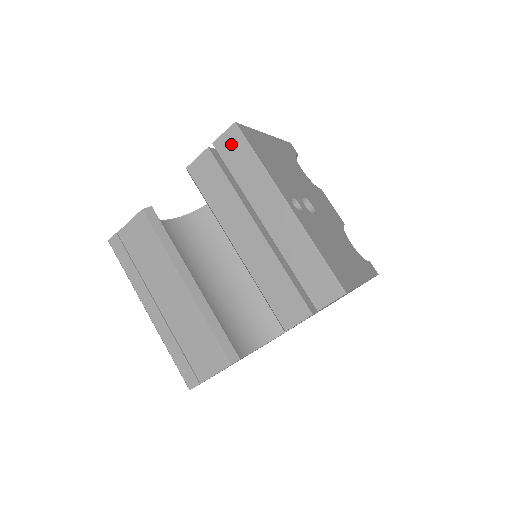
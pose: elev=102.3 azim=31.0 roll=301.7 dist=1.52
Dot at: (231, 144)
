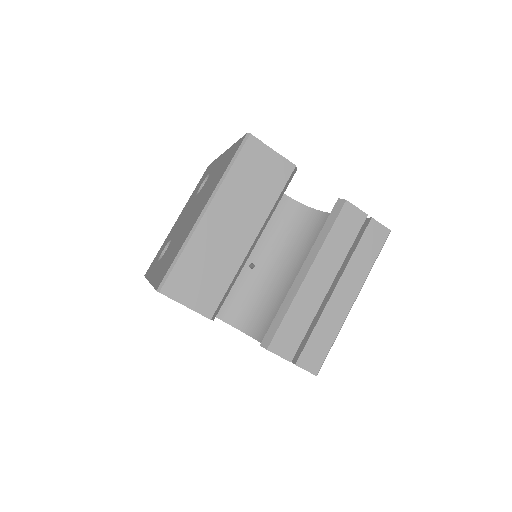
Dot at: (377, 235)
